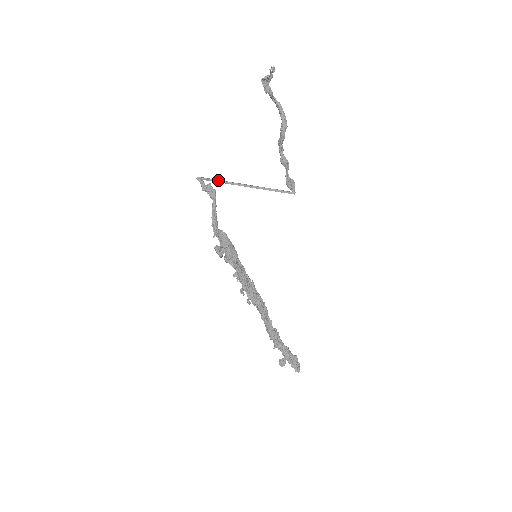
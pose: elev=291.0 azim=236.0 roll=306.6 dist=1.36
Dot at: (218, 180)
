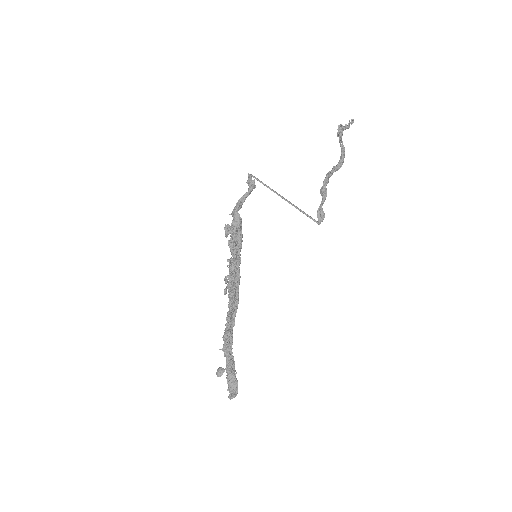
Dot at: (264, 184)
